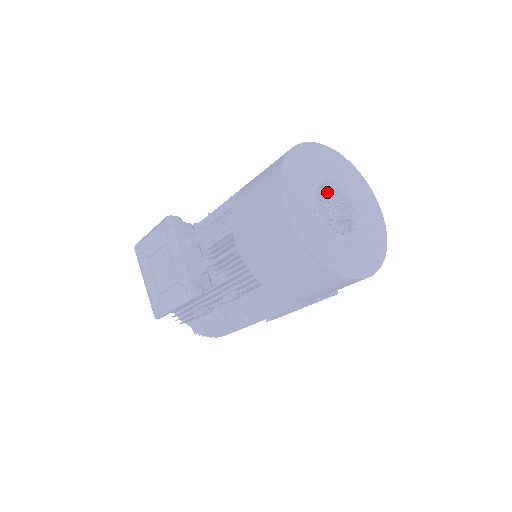
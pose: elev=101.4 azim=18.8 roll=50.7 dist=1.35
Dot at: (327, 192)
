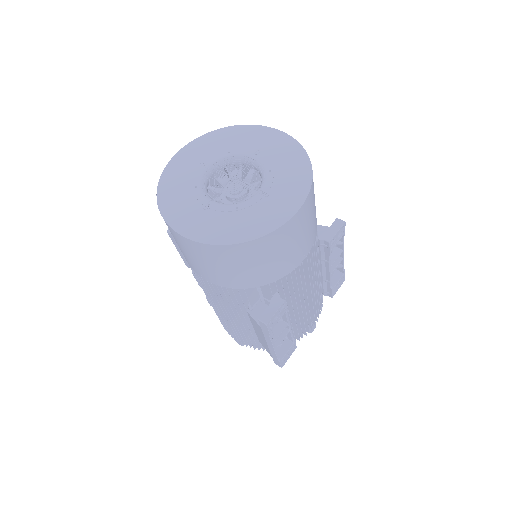
Dot at: occluded
